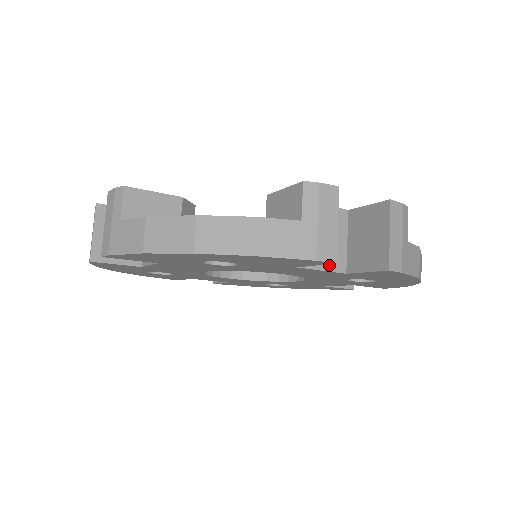
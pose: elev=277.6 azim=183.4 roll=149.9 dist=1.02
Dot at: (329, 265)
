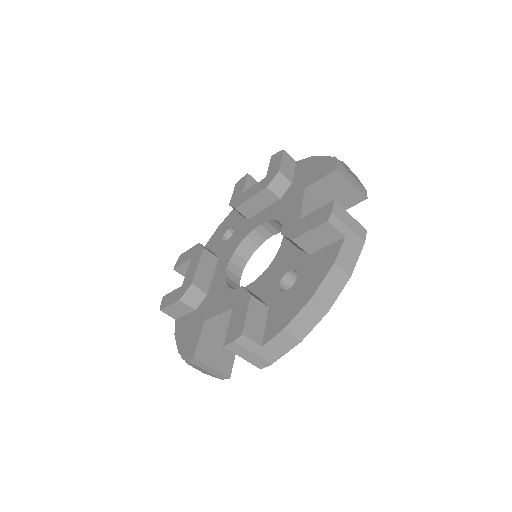
Dot at: occluded
